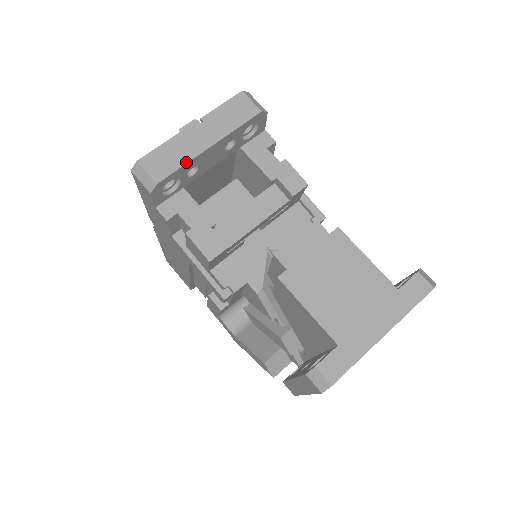
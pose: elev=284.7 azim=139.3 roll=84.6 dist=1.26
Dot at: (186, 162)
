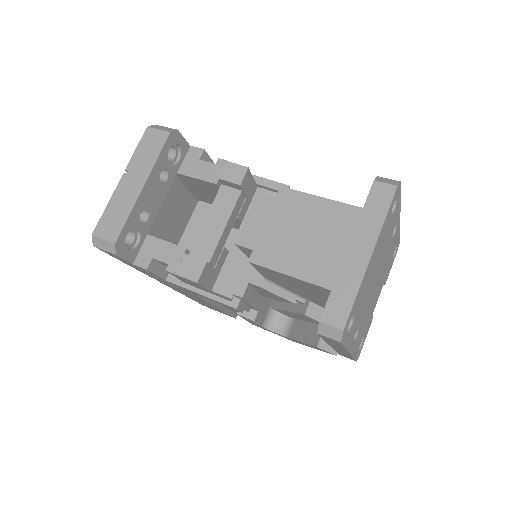
Dot at: (129, 212)
